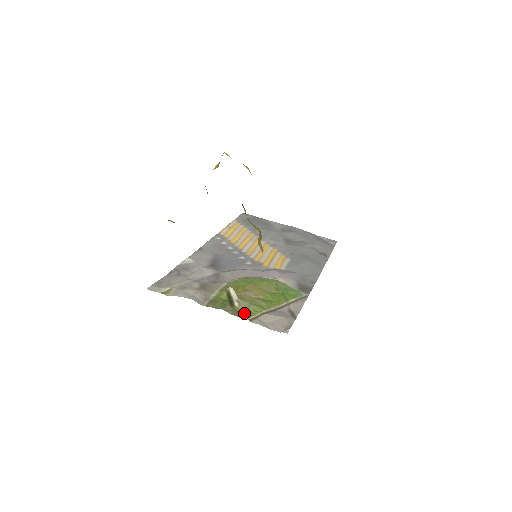
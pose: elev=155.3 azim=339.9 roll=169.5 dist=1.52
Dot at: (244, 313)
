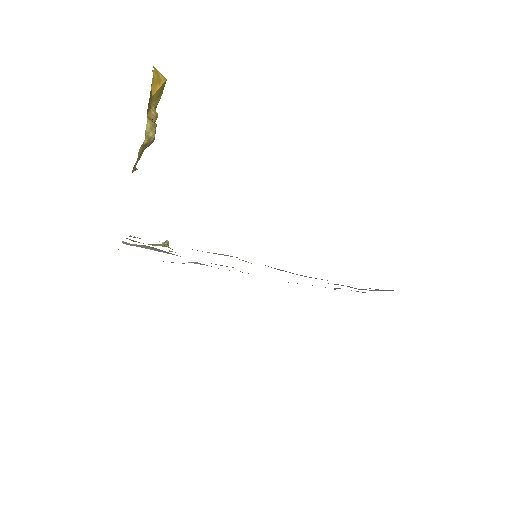
Dot at: occluded
